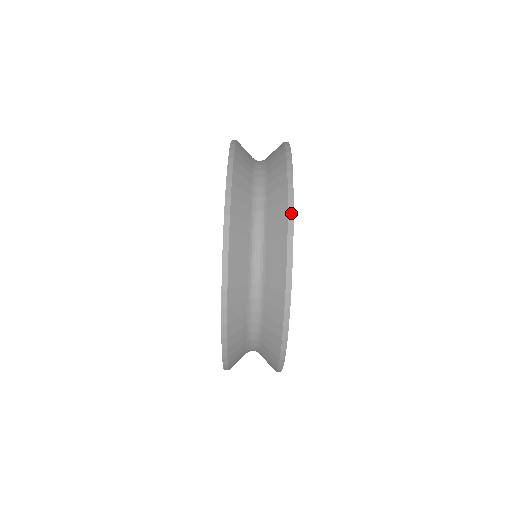
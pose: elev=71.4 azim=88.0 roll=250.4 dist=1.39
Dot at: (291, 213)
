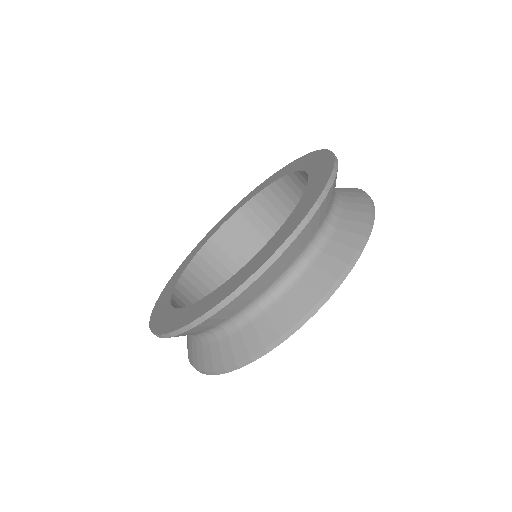
Dot at: occluded
